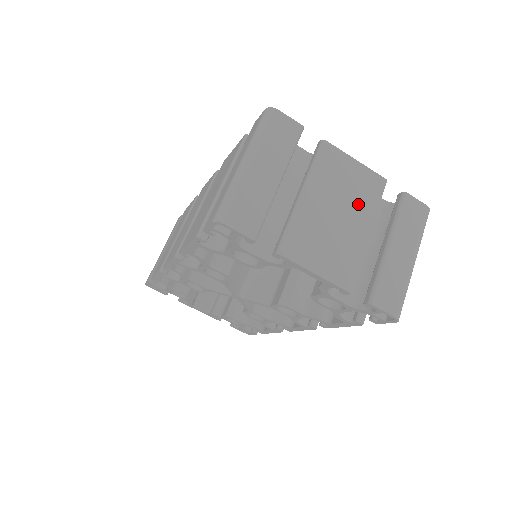
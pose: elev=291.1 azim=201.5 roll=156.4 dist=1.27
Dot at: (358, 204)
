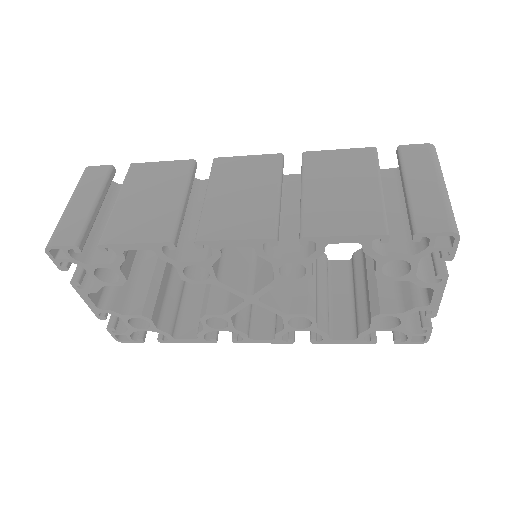
Dot at: occluded
